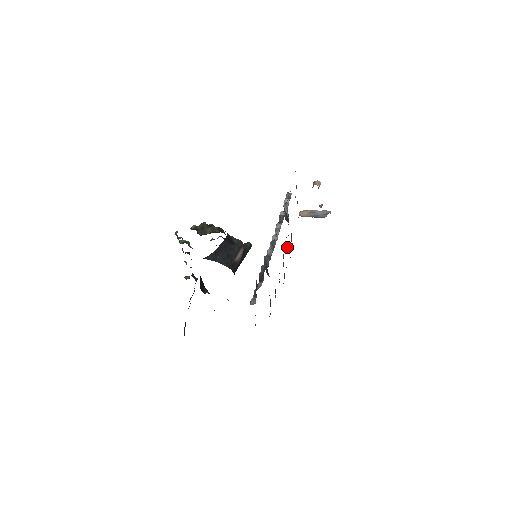
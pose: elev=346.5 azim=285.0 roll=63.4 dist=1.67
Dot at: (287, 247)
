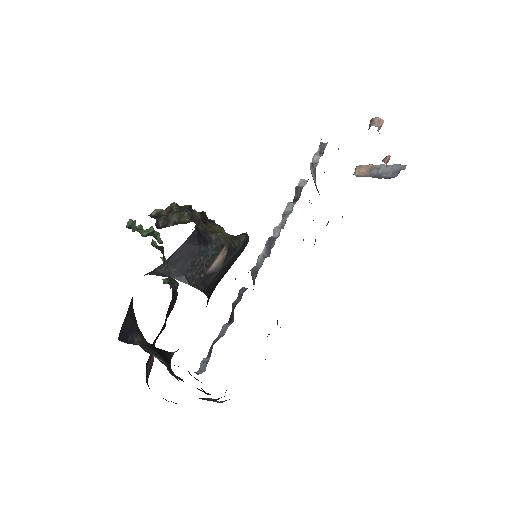
Dot at: occluded
